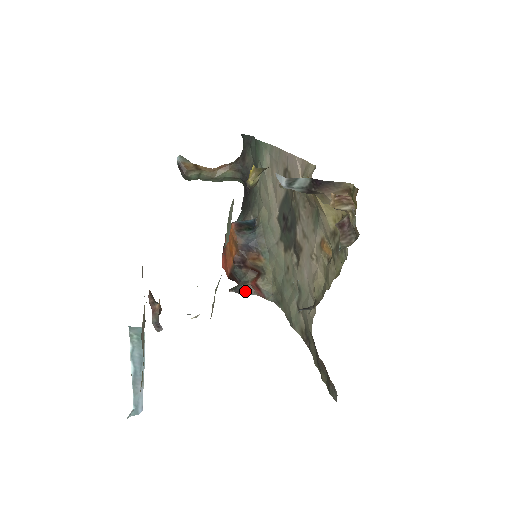
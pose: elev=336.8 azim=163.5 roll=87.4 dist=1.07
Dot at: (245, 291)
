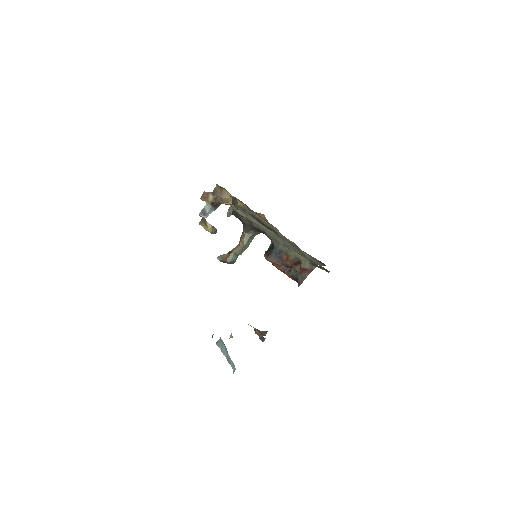
Dot at: (302, 279)
